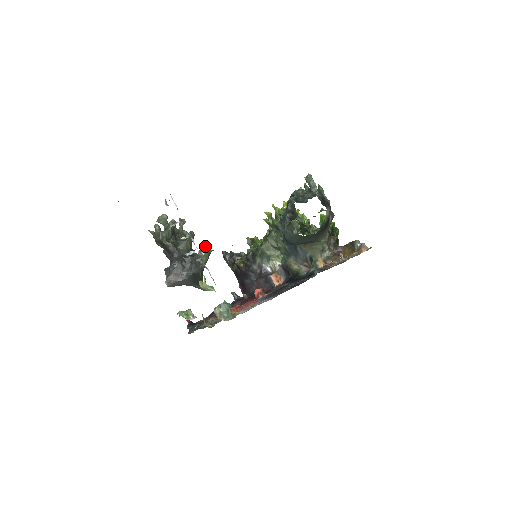
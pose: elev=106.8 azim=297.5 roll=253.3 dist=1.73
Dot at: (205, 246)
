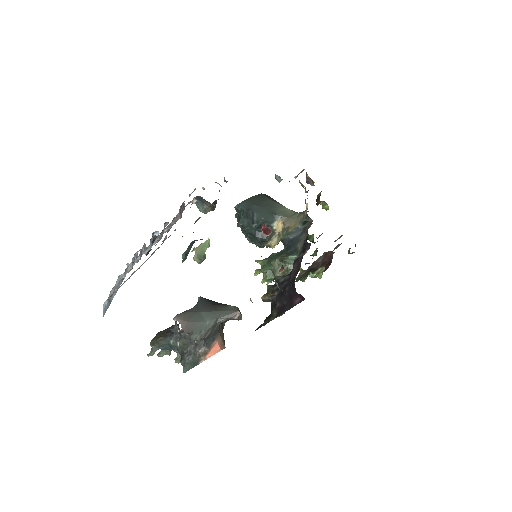
Dot at: occluded
